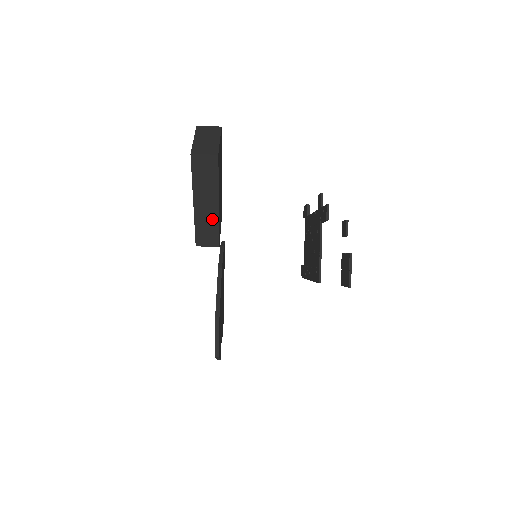
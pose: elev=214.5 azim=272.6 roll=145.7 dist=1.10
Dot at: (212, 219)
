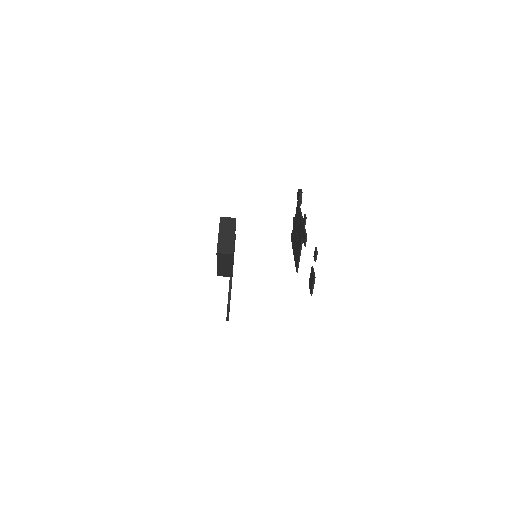
Dot at: (228, 270)
